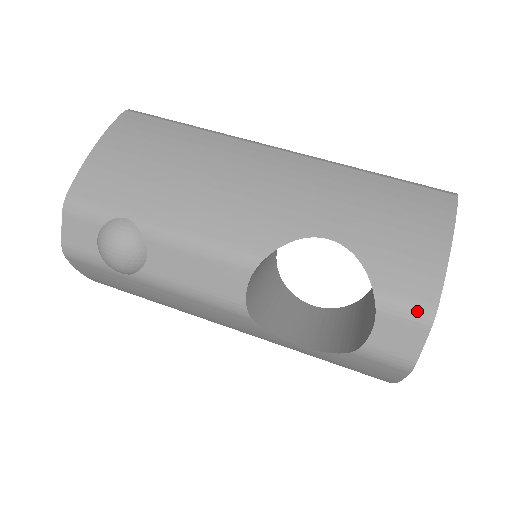
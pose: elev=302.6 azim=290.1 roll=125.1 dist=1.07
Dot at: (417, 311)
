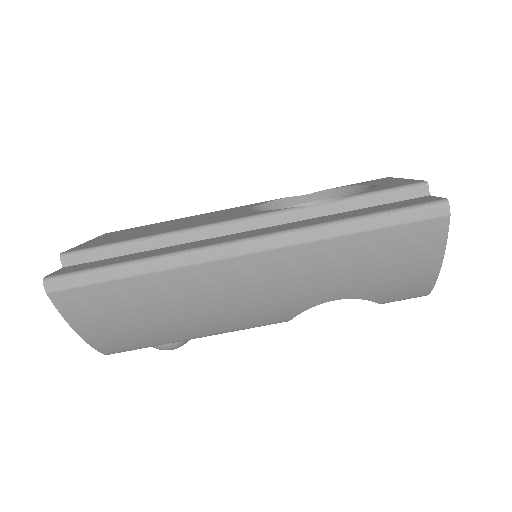
Dot at: occluded
